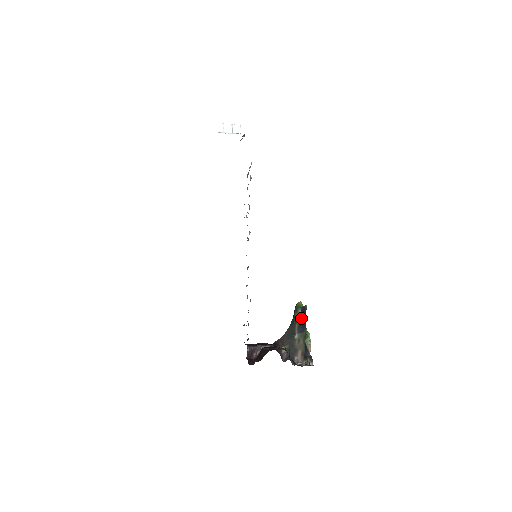
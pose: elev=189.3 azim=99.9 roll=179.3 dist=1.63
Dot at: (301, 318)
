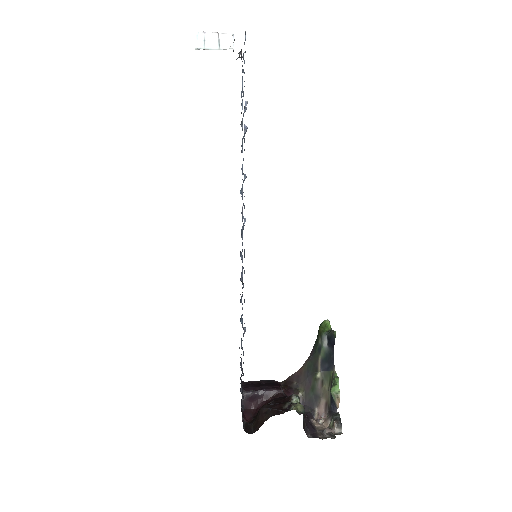
Dot at: (327, 348)
